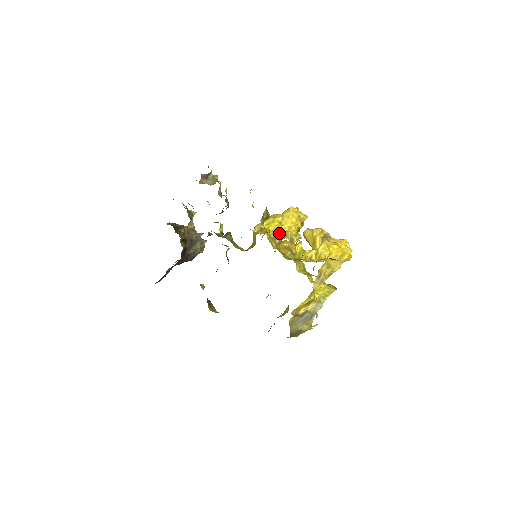
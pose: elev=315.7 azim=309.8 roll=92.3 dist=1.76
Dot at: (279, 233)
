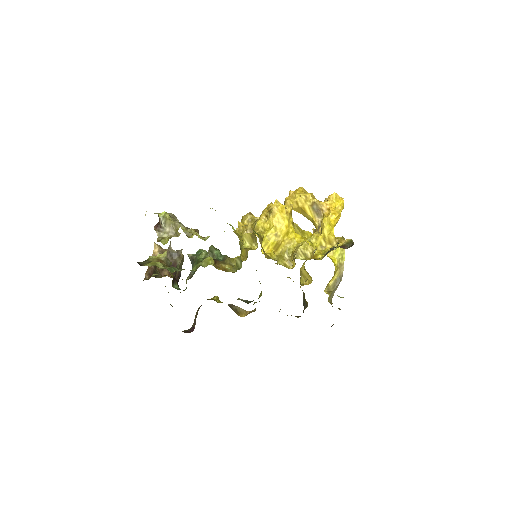
Dot at: (282, 246)
